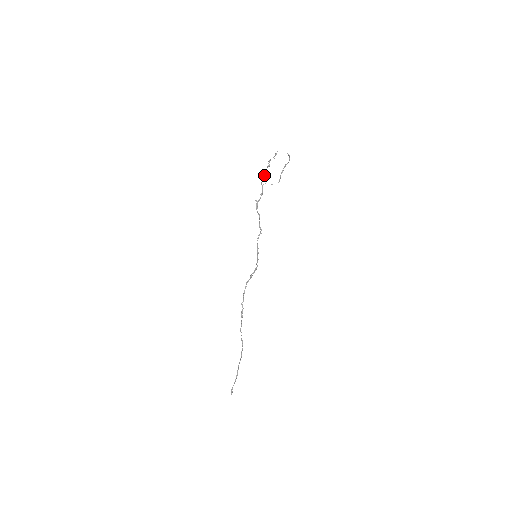
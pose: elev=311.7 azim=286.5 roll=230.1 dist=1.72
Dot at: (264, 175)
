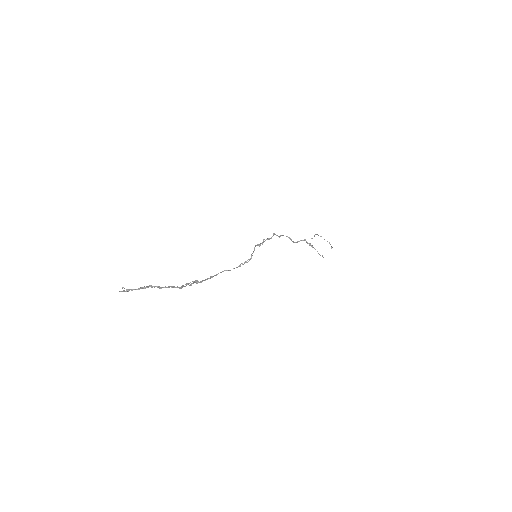
Dot at: occluded
